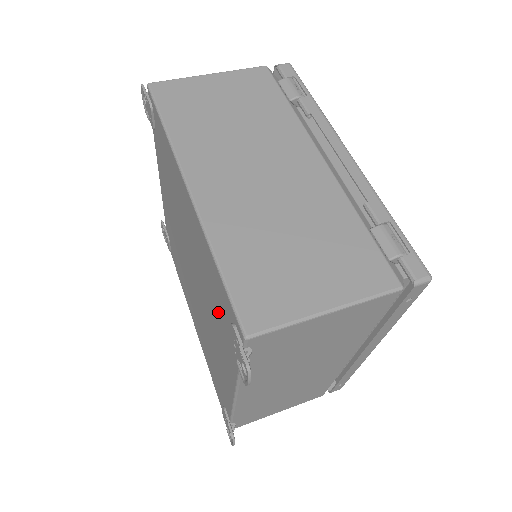
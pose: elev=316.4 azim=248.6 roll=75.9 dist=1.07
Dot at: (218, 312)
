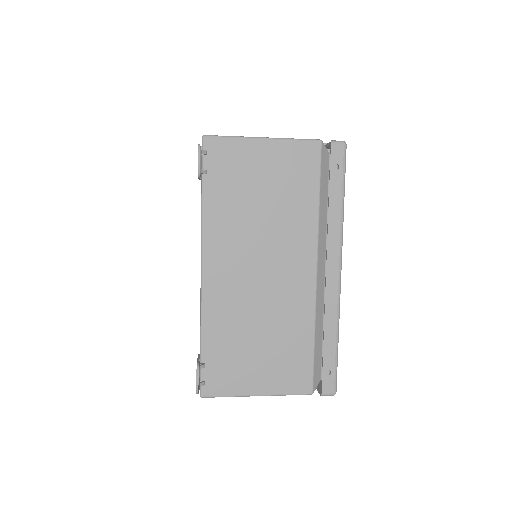
Dot at: occluded
